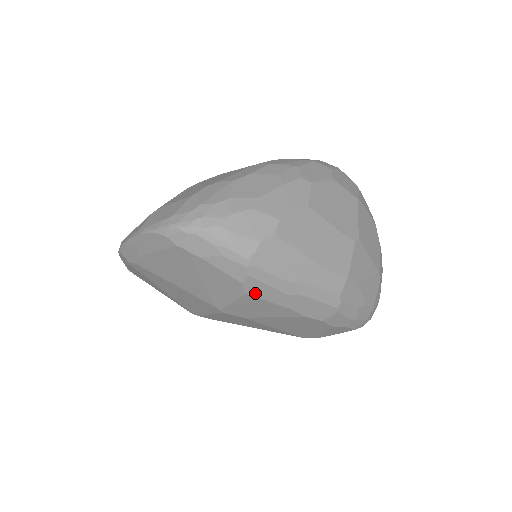
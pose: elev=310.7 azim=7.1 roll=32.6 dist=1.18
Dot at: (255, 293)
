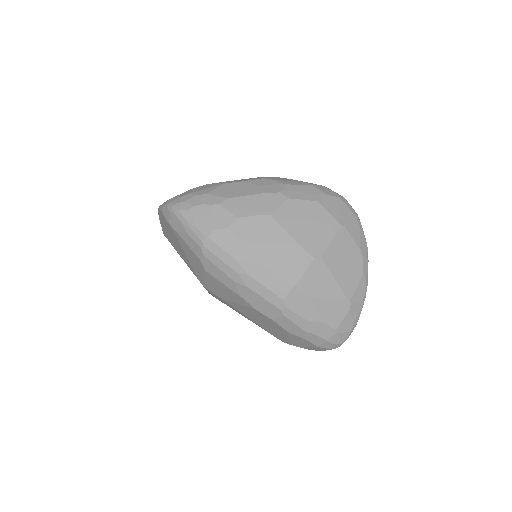
Dot at: (212, 273)
